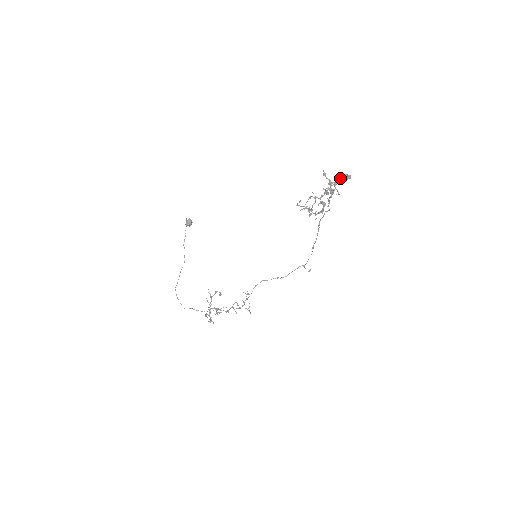
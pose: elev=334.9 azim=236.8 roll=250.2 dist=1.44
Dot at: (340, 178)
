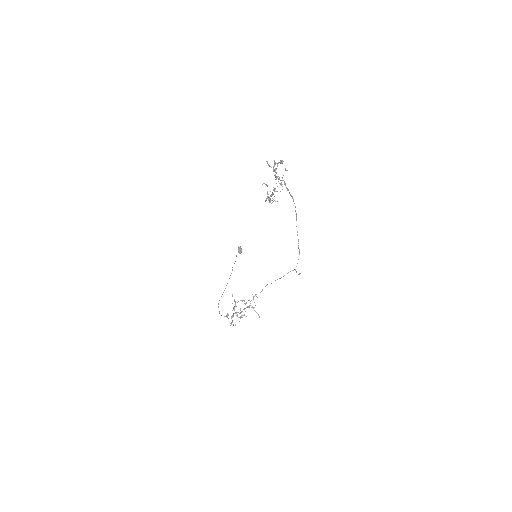
Dot at: occluded
